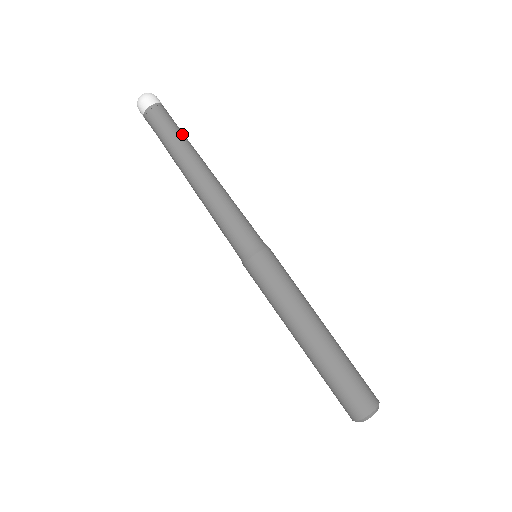
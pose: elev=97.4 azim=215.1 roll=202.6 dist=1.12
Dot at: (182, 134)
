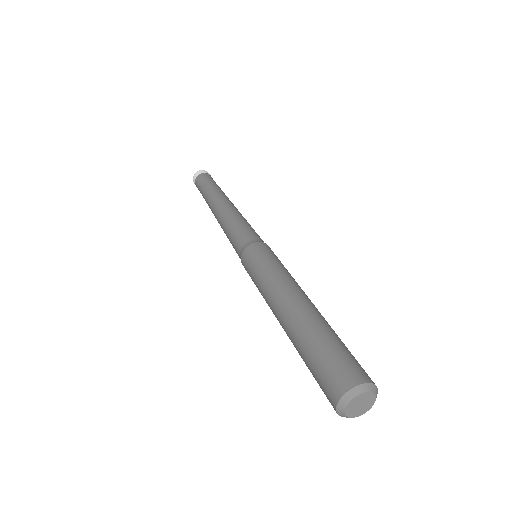
Dot at: occluded
